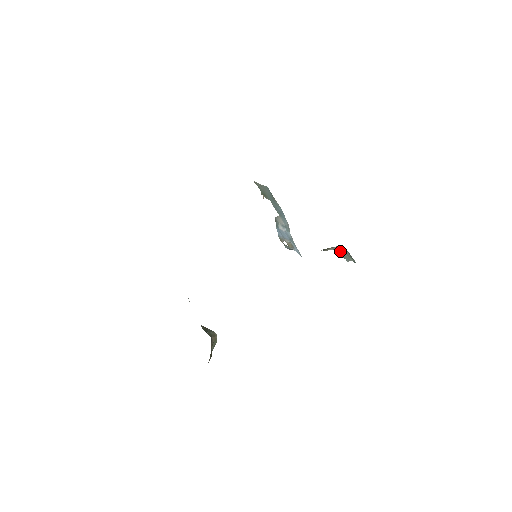
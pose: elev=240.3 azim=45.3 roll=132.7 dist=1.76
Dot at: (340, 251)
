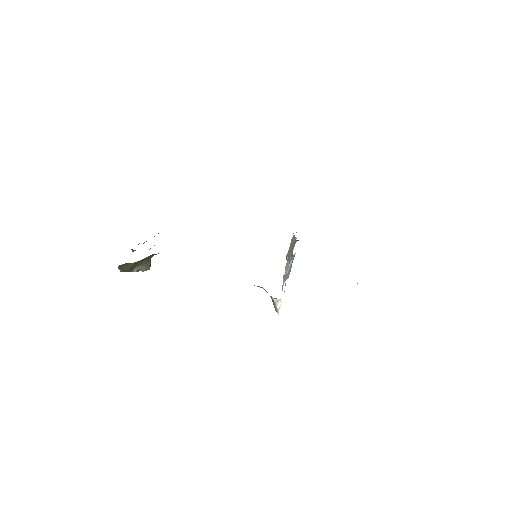
Dot at: occluded
